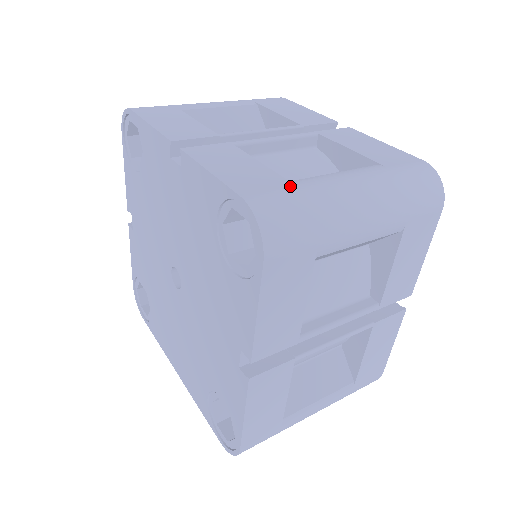
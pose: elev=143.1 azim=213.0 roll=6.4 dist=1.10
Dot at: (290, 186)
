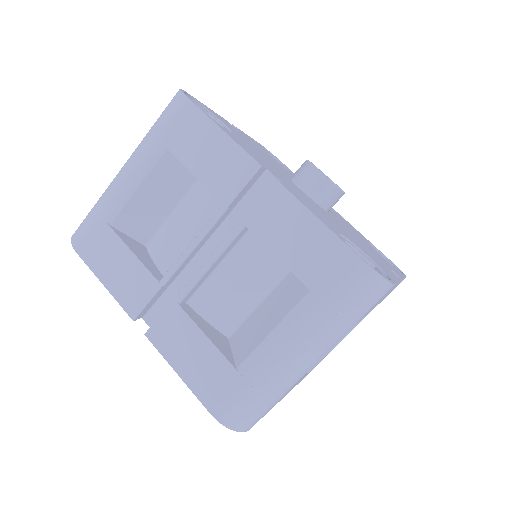
Dot at: (239, 381)
